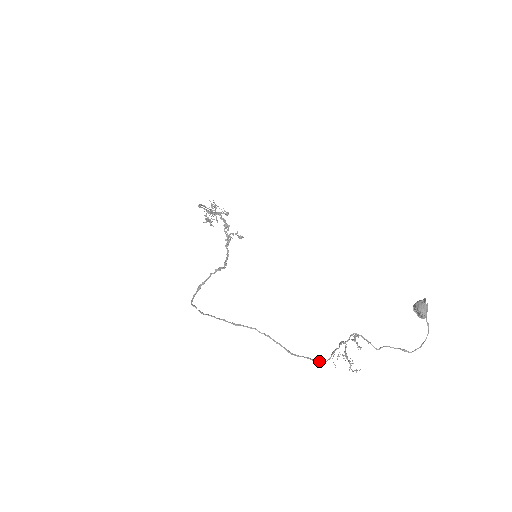
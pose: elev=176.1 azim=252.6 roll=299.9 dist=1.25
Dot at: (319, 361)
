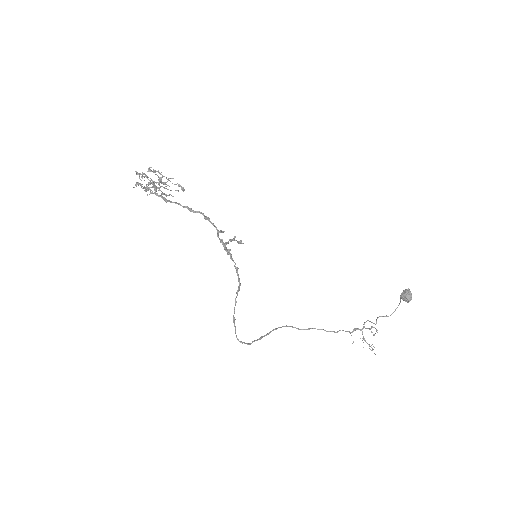
Dot at: (324, 330)
